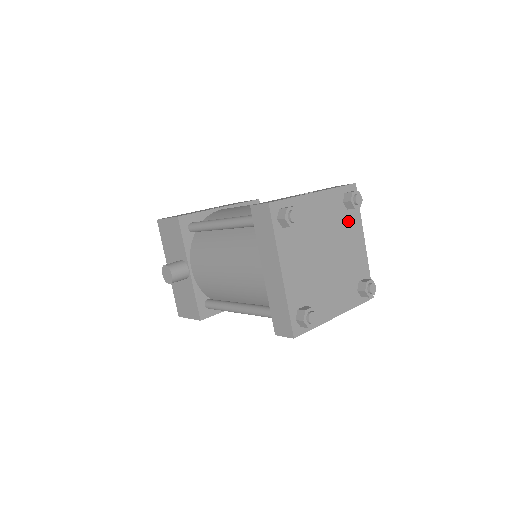
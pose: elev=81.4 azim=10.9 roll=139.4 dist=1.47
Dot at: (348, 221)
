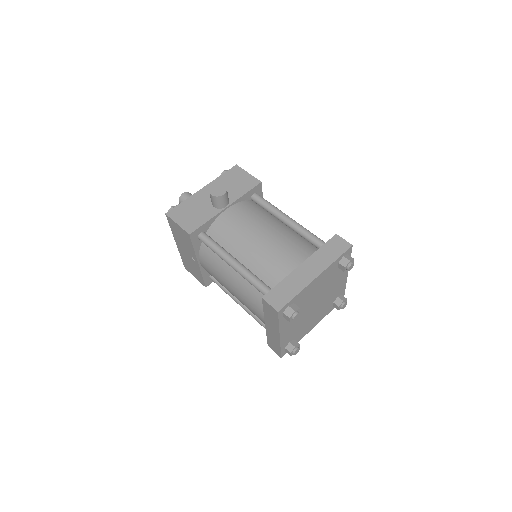
Dot at: (327, 307)
